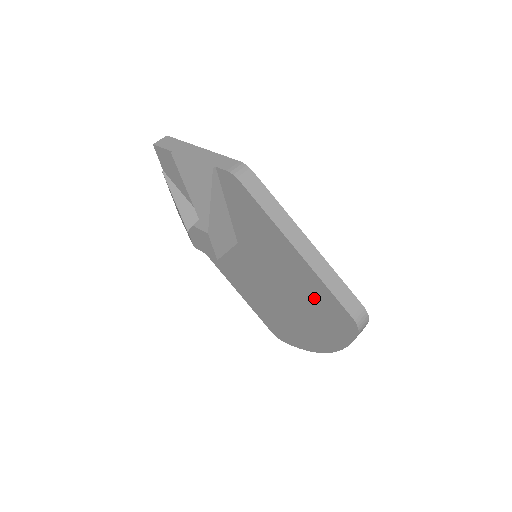
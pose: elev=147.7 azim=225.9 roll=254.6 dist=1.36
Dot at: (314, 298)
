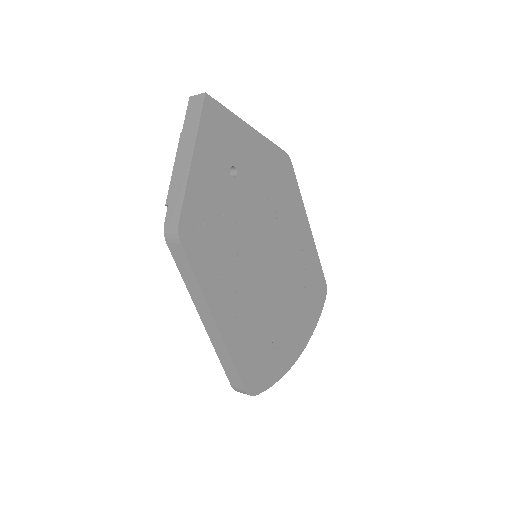
Dot at: occluded
